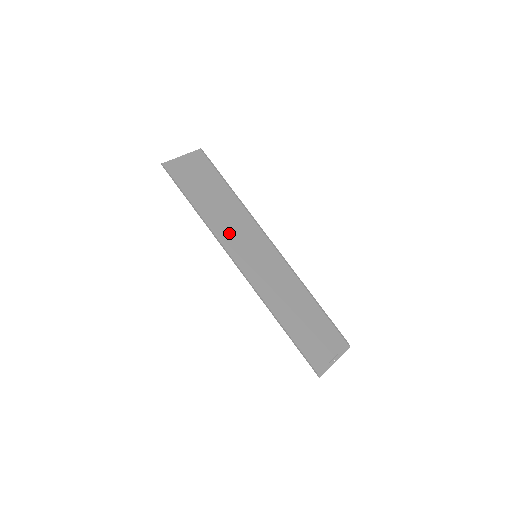
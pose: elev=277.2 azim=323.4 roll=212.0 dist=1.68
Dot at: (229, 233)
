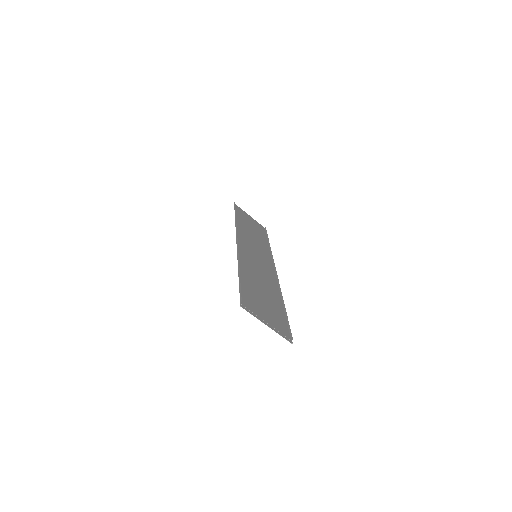
Dot at: (247, 238)
